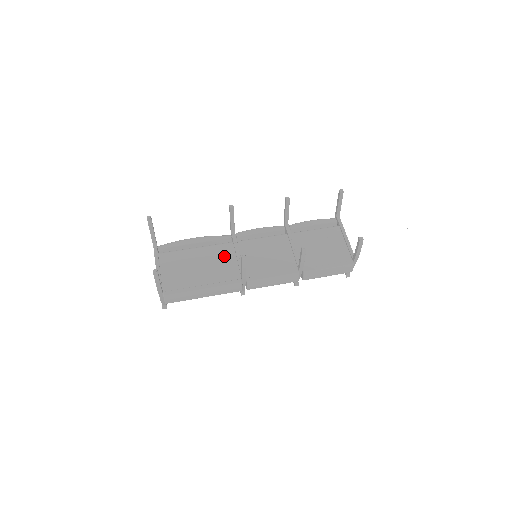
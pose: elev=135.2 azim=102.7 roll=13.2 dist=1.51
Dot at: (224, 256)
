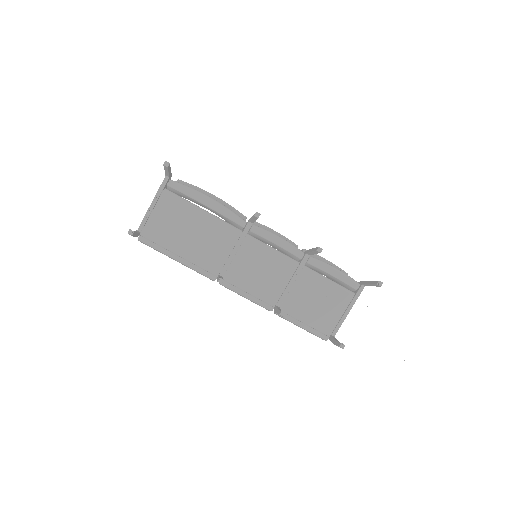
Dot at: (221, 241)
